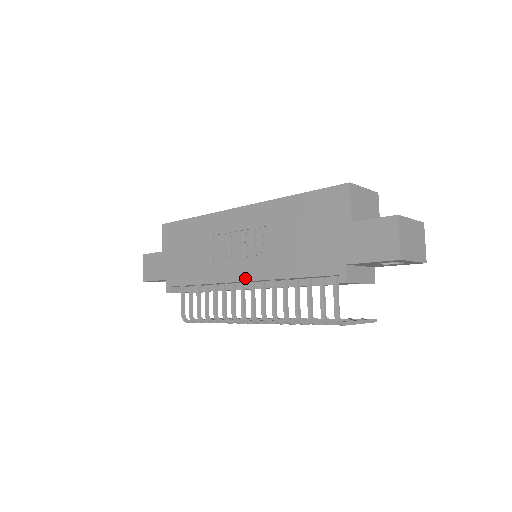
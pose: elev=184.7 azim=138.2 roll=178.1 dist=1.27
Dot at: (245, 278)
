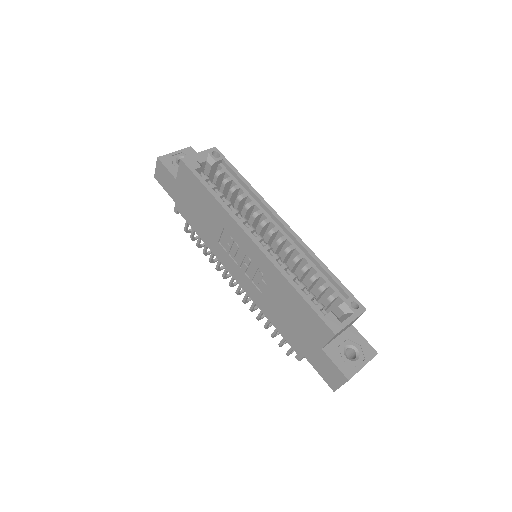
Dot at: (238, 282)
